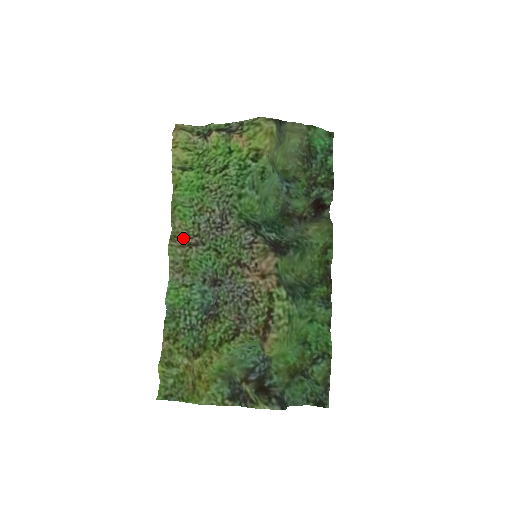
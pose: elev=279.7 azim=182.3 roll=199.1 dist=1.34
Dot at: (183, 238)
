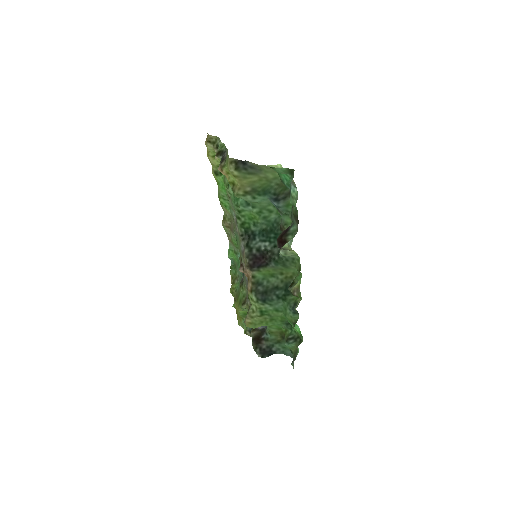
Dot at: (228, 221)
